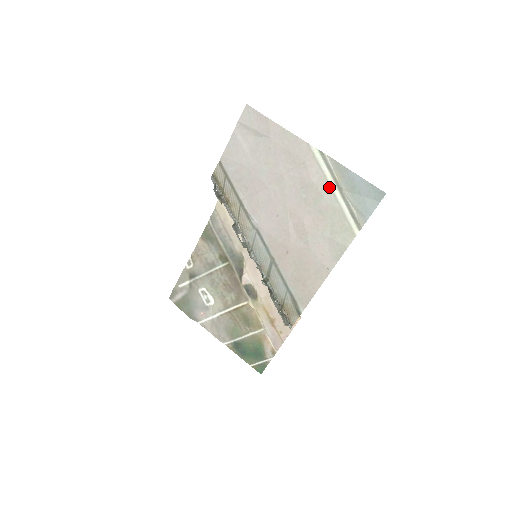
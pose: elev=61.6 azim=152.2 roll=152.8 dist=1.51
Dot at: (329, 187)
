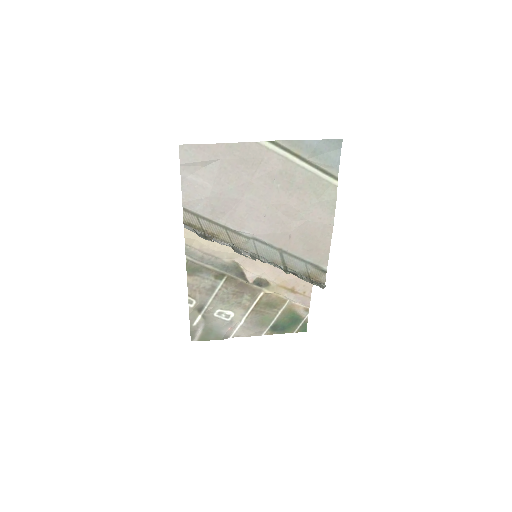
Dot at: (295, 165)
